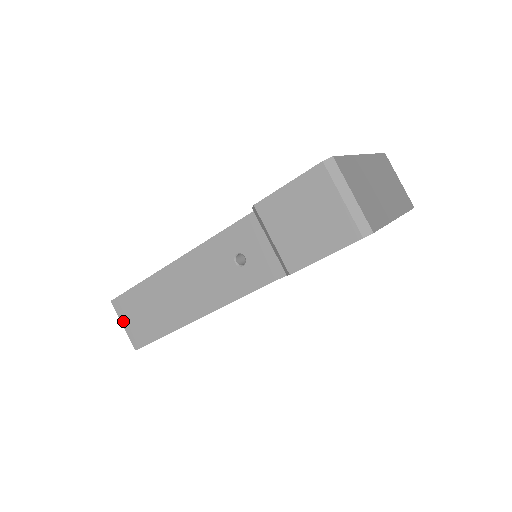
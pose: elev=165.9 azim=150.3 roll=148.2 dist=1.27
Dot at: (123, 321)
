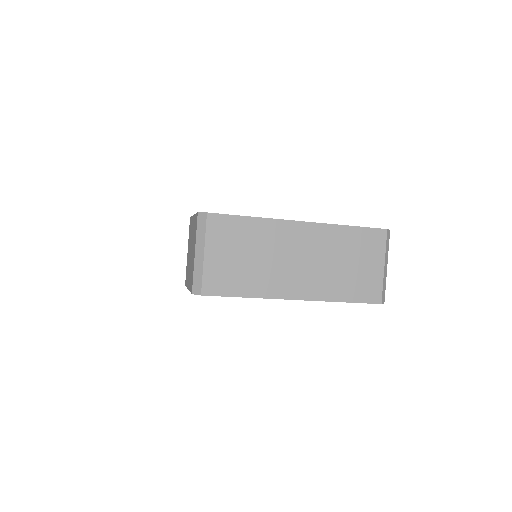
Dot at: occluded
